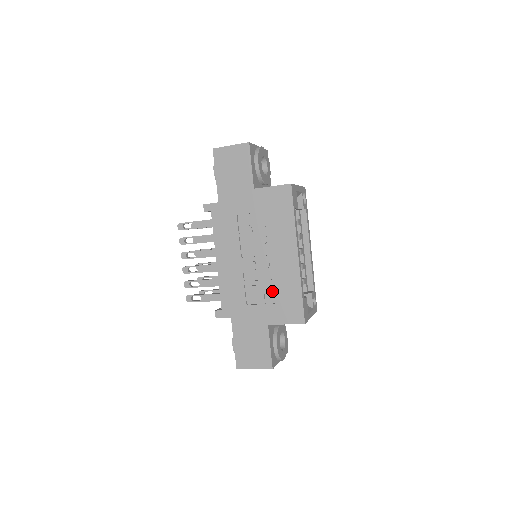
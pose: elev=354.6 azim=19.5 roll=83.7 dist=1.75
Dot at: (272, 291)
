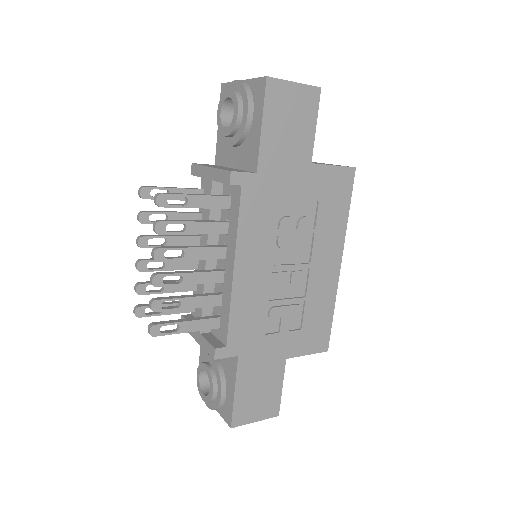
Dot at: (299, 312)
